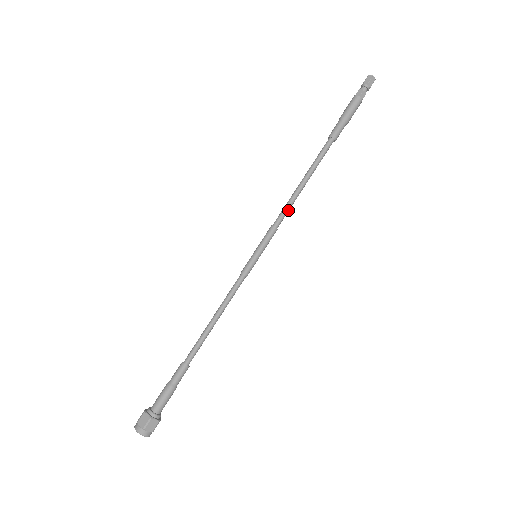
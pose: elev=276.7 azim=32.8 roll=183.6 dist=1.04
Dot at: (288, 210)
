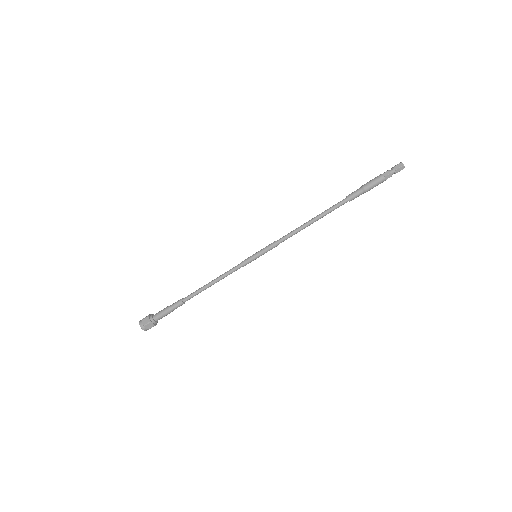
Dot at: occluded
